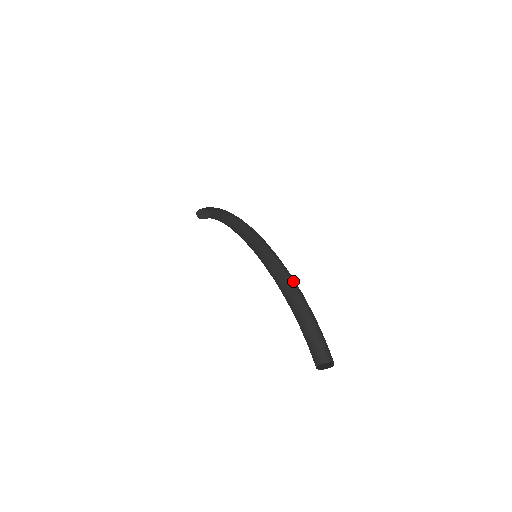
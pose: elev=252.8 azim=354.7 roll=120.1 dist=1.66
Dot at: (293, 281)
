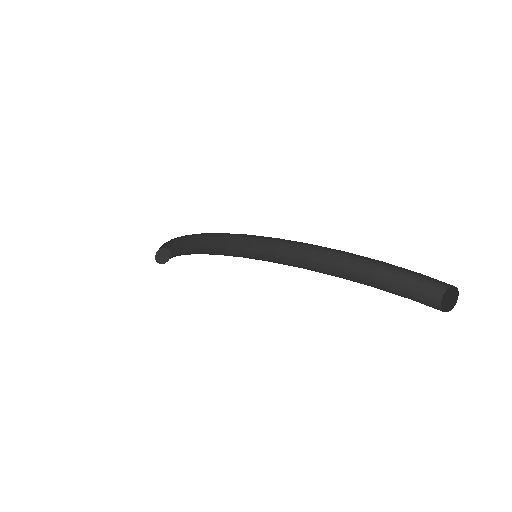
Dot at: (321, 248)
